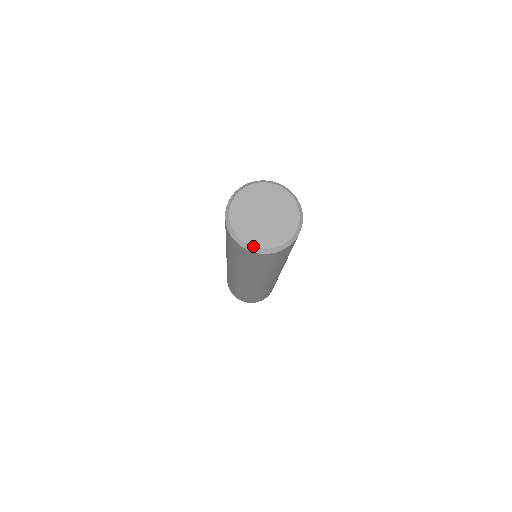
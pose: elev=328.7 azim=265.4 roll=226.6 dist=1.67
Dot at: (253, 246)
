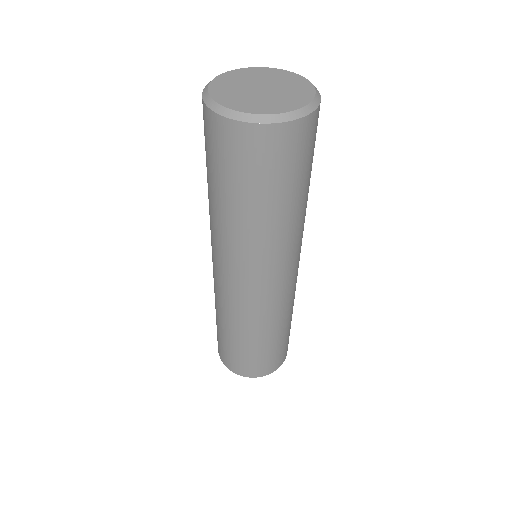
Dot at: (289, 111)
